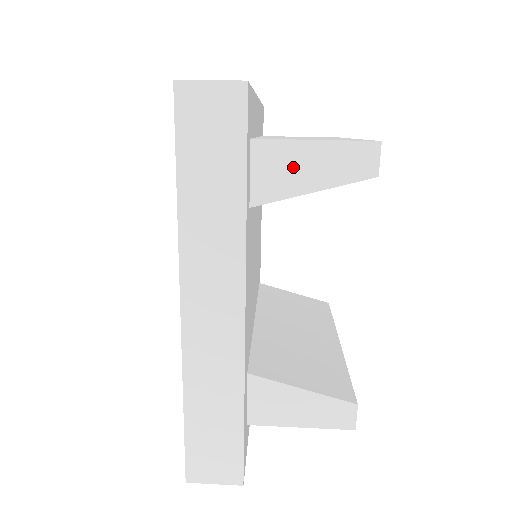
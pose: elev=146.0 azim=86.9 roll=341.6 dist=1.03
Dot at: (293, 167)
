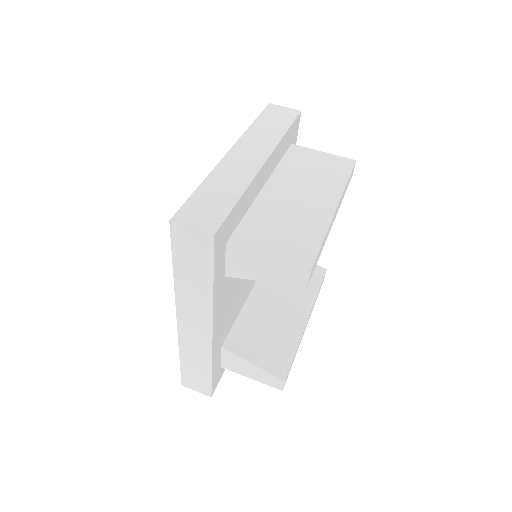
Dot at: (252, 266)
